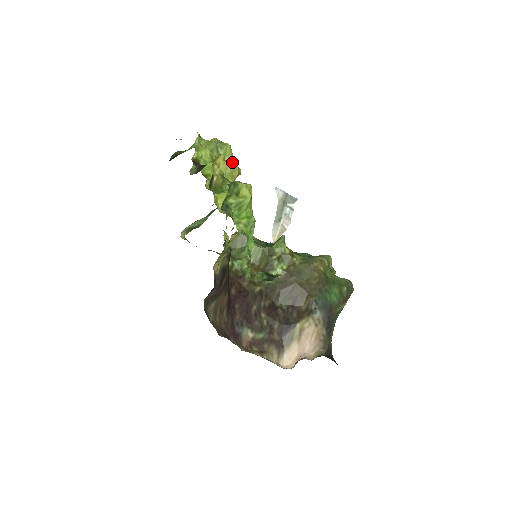
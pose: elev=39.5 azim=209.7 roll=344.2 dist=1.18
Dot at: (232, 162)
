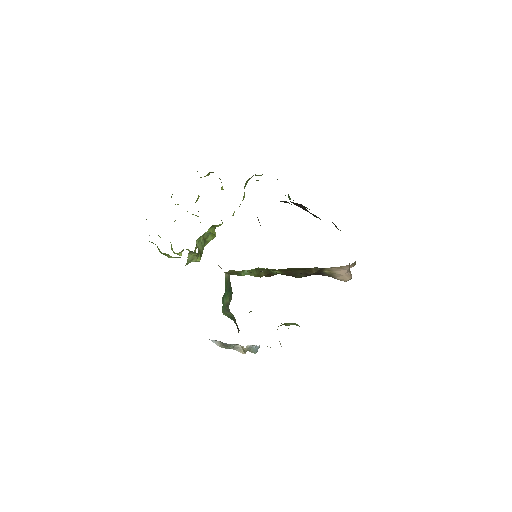
Dot at: occluded
